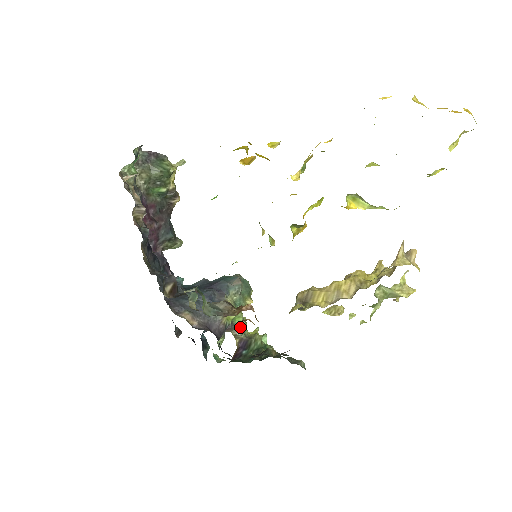
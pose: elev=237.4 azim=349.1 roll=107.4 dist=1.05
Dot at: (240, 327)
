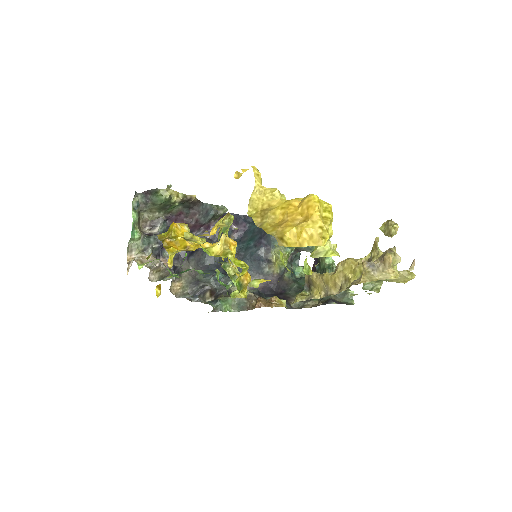
Dot at: (308, 248)
